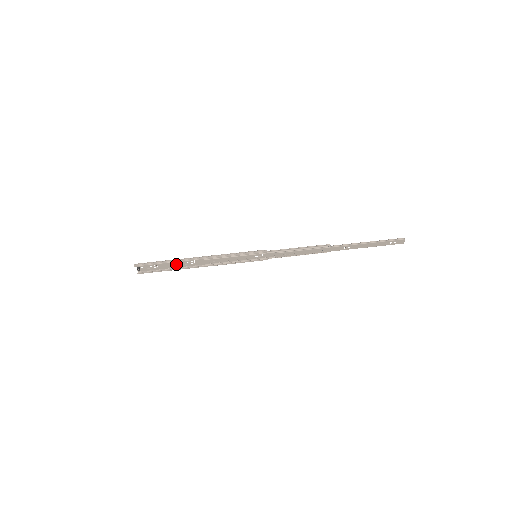
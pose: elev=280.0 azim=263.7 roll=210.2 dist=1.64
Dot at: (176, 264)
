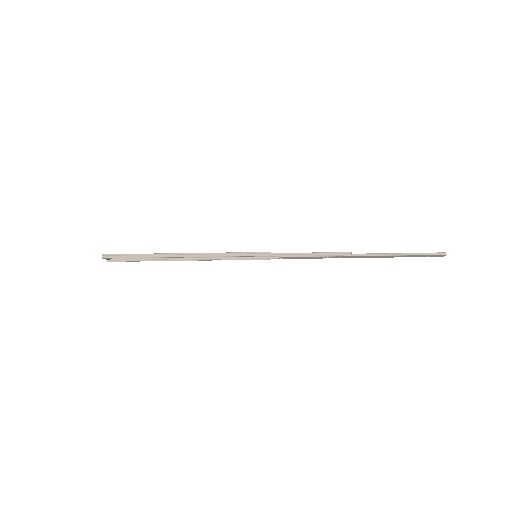
Dot at: occluded
